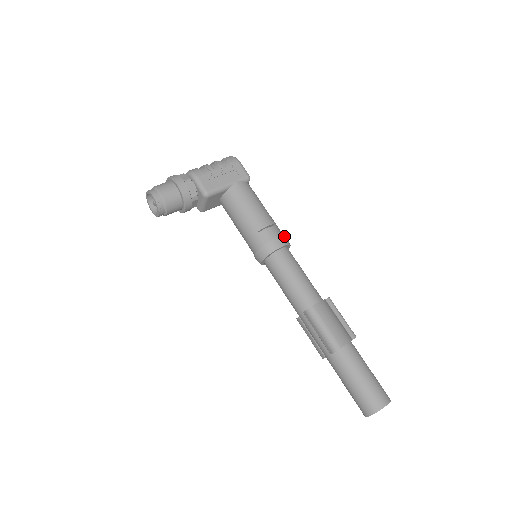
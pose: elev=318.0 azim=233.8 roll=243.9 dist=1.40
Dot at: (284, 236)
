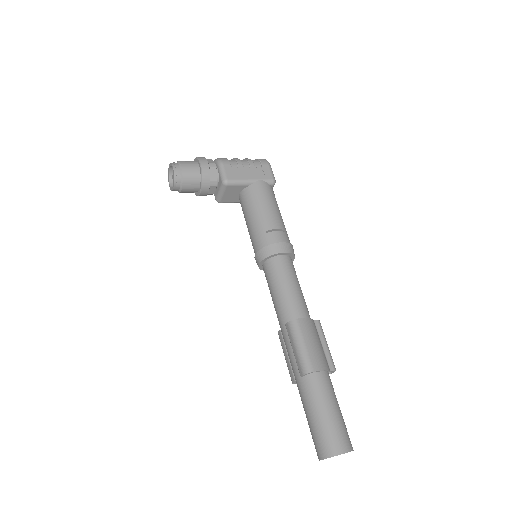
Dot at: (291, 244)
